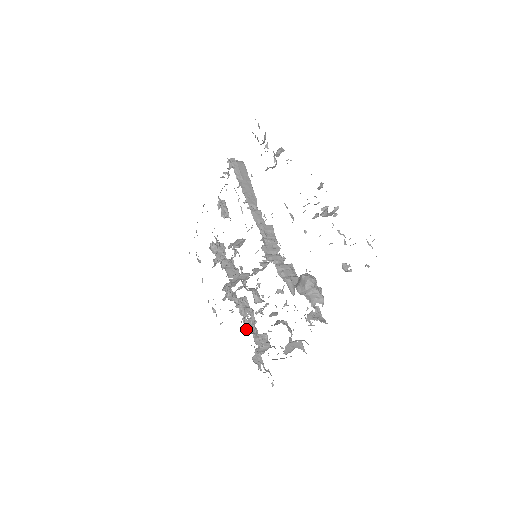
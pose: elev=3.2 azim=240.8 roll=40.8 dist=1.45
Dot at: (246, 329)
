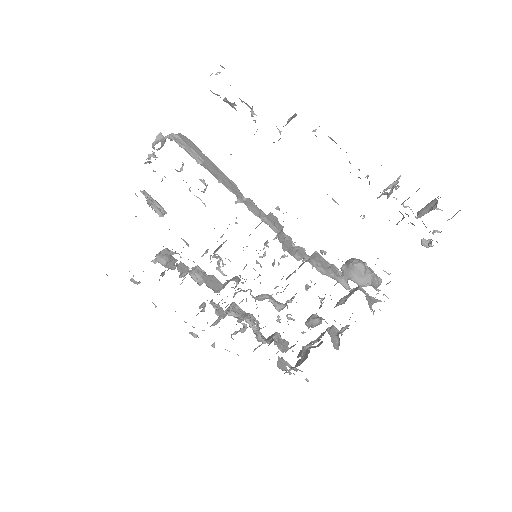
Dot at: (260, 340)
